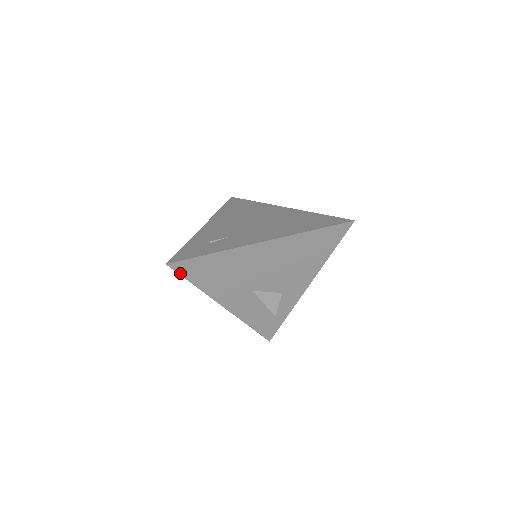
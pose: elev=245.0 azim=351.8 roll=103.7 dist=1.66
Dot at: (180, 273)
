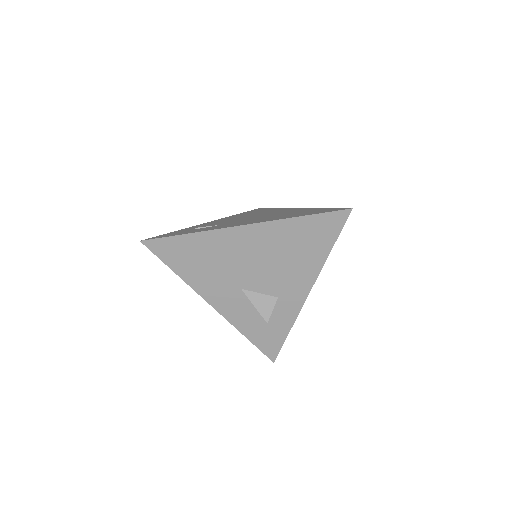
Dot at: (156, 254)
